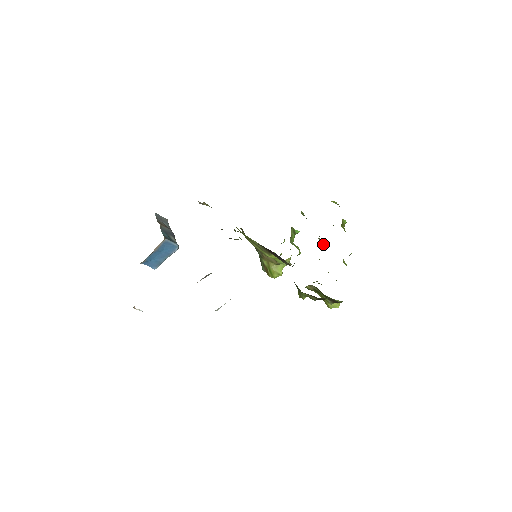
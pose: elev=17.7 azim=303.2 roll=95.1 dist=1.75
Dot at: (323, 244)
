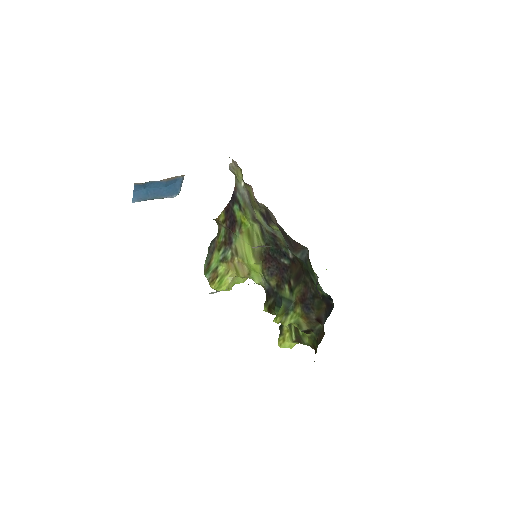
Dot at: occluded
